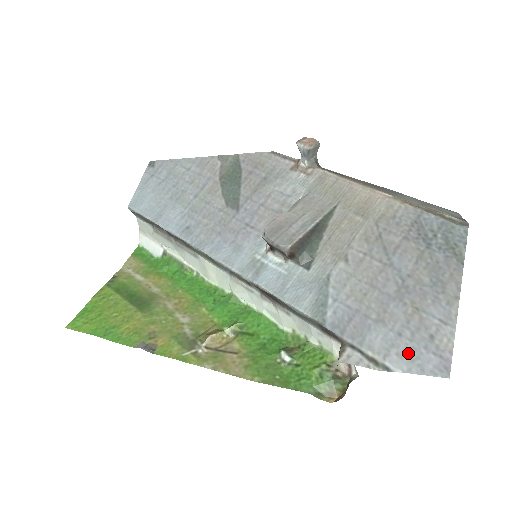
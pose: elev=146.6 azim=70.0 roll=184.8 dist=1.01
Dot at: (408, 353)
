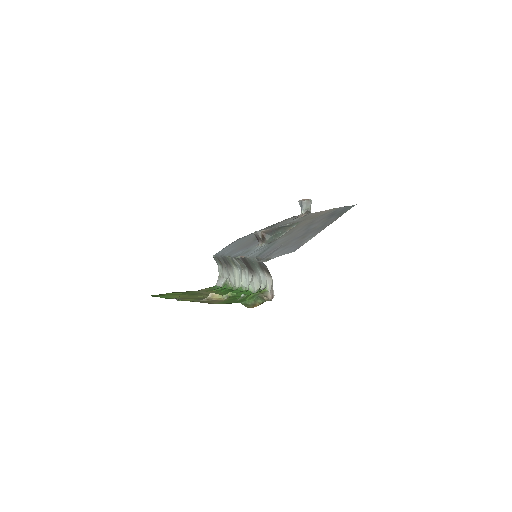
Dot at: (284, 251)
